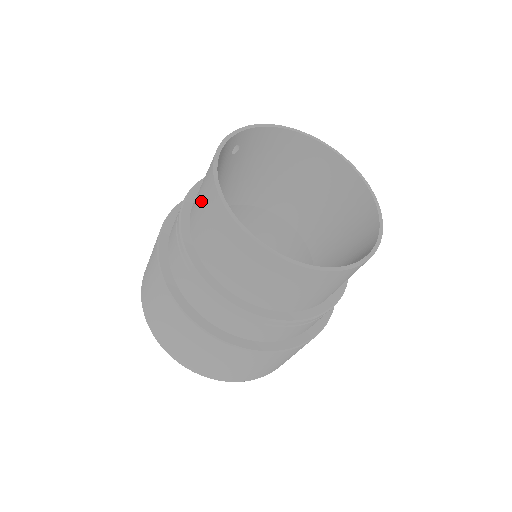
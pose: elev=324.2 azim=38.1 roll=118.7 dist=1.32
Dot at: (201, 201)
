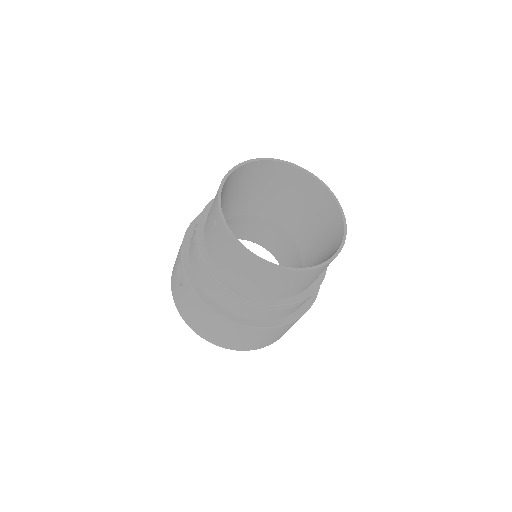
Dot at: (248, 274)
